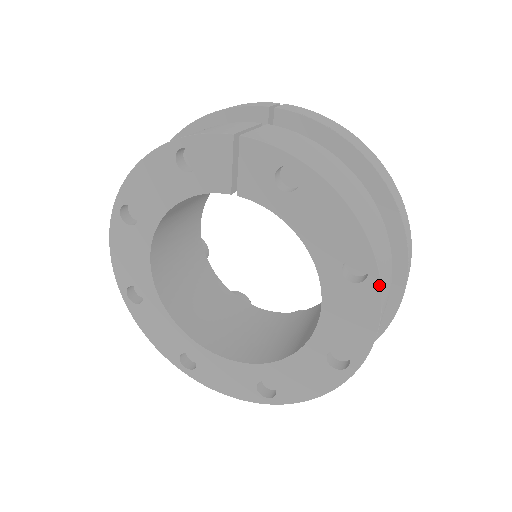
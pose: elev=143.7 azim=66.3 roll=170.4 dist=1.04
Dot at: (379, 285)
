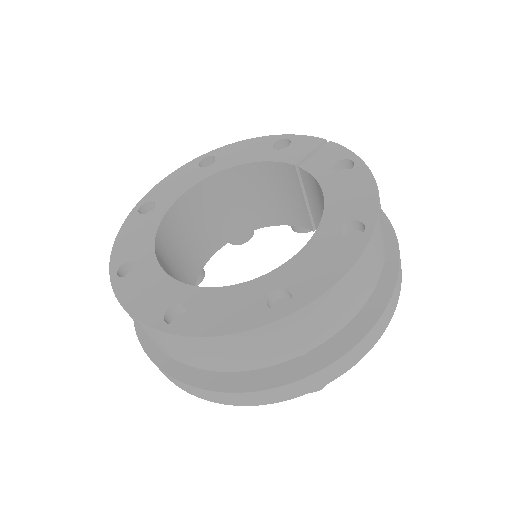
Dot at: (367, 243)
